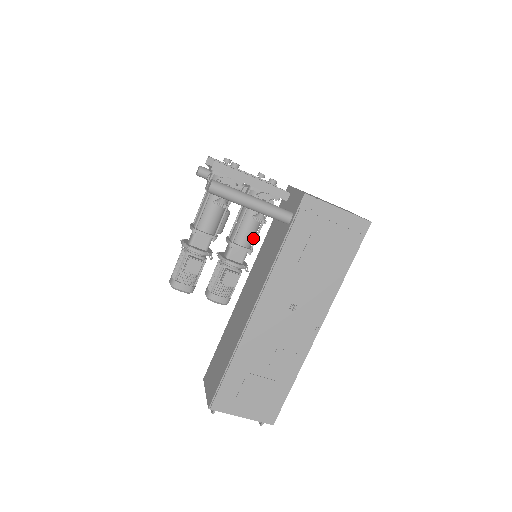
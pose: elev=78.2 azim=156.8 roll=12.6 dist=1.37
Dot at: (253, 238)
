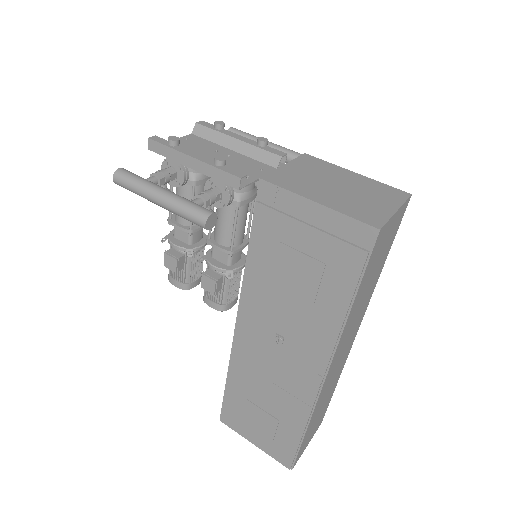
Dot at: (234, 234)
